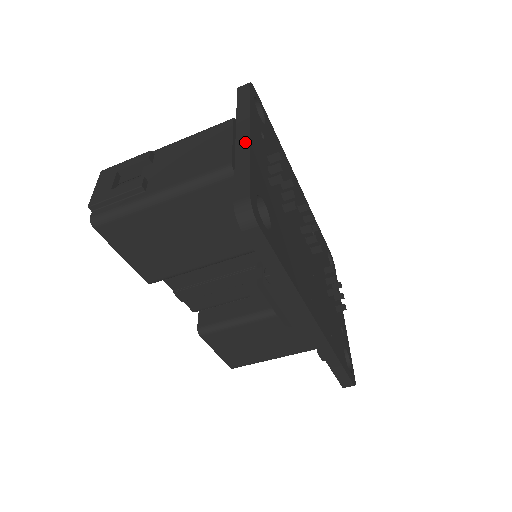
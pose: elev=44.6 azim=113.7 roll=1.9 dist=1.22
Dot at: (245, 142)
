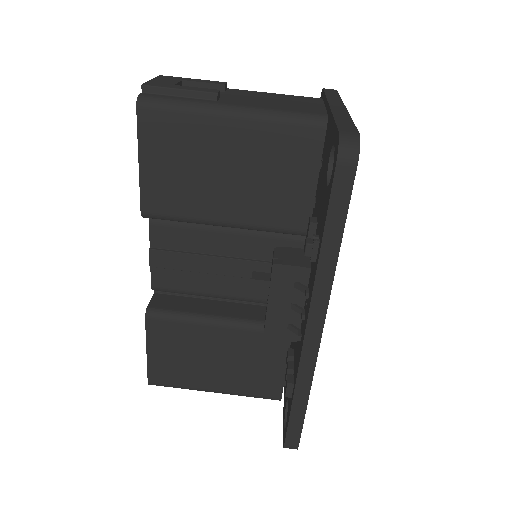
Dot at: (342, 109)
